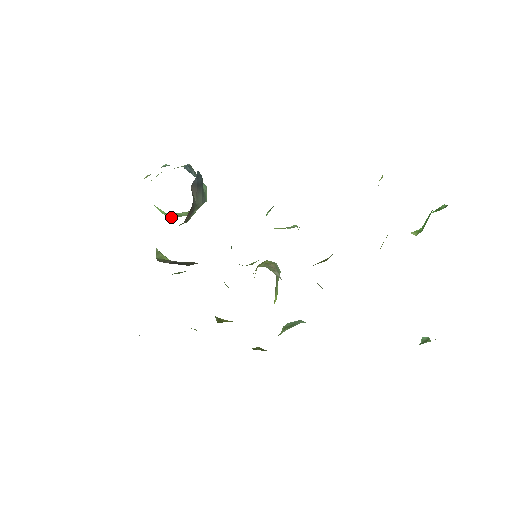
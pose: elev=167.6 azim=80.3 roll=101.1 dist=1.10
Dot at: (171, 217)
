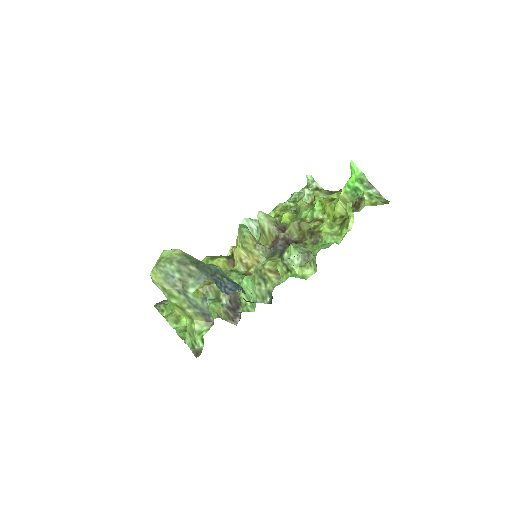
Dot at: occluded
